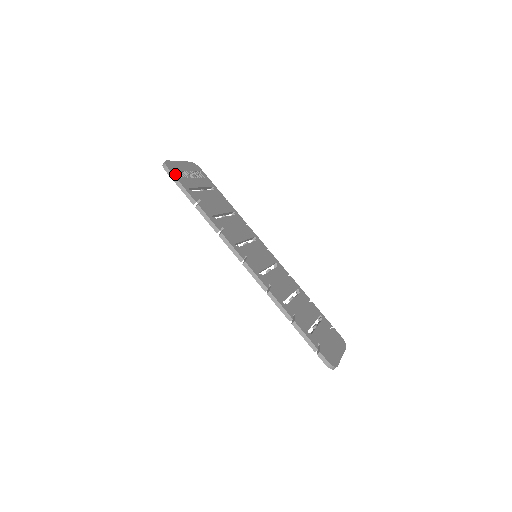
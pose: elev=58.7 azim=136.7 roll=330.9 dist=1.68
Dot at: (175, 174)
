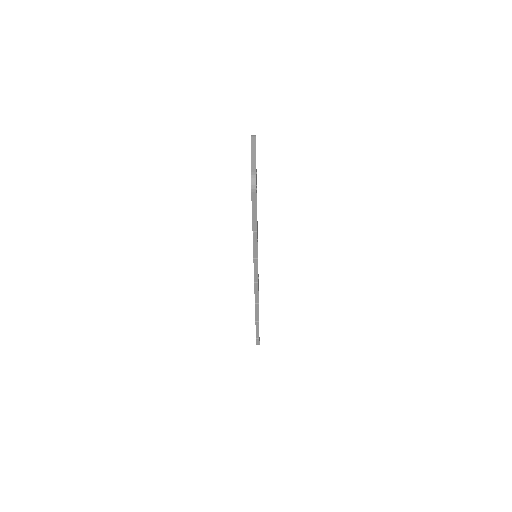
Dot at: occluded
